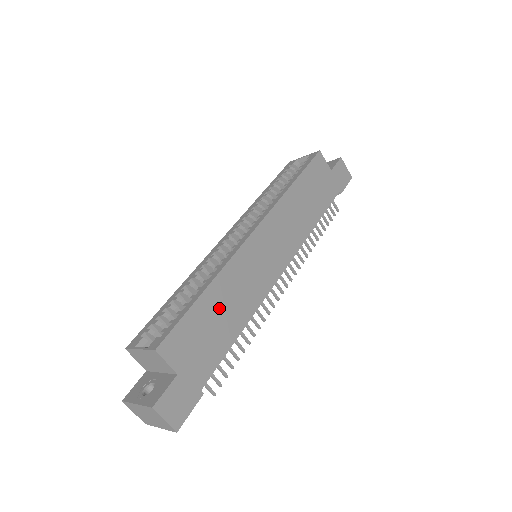
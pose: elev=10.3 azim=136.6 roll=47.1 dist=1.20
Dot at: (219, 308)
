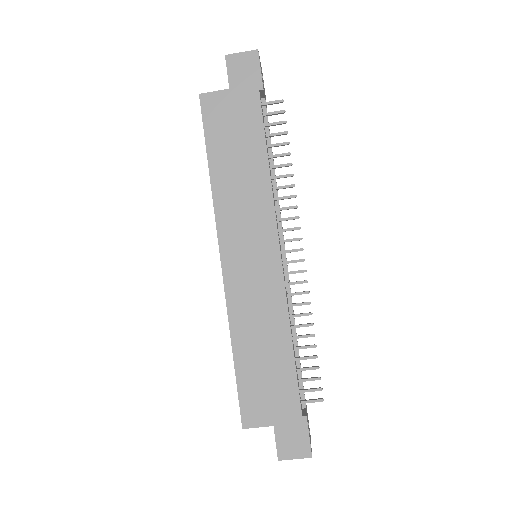
Dot at: (256, 352)
